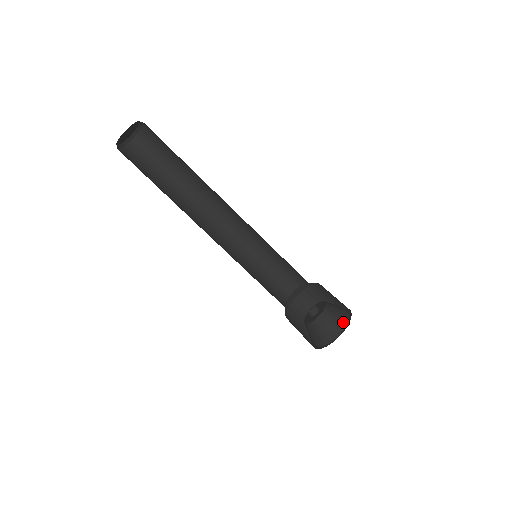
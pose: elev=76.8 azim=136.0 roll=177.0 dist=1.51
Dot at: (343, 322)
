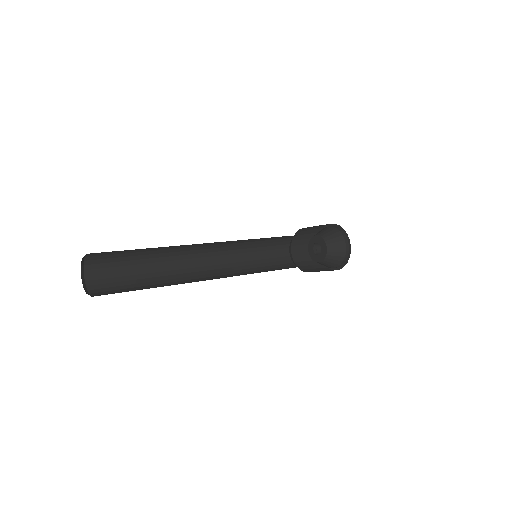
Dot at: (341, 233)
